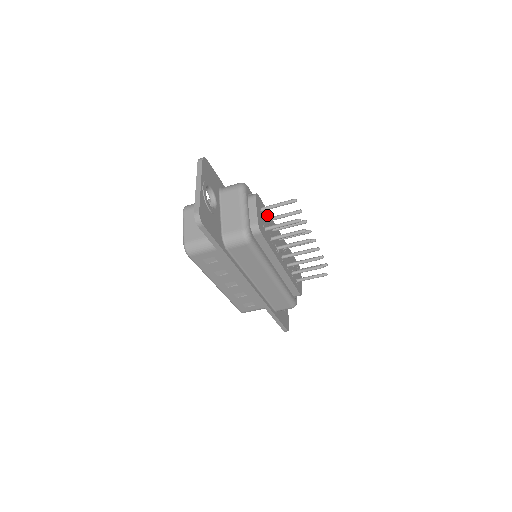
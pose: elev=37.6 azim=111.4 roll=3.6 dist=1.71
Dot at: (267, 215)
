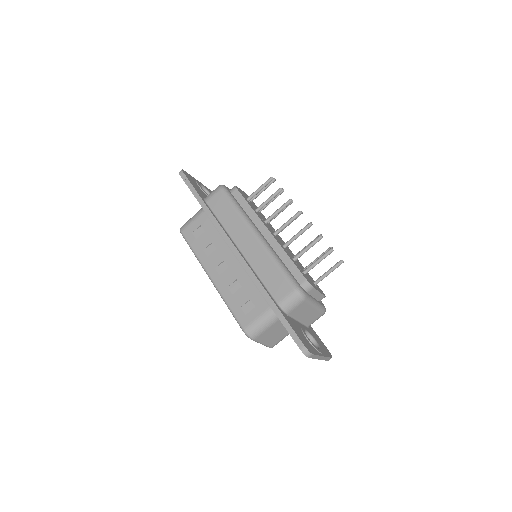
Dot at: (261, 213)
